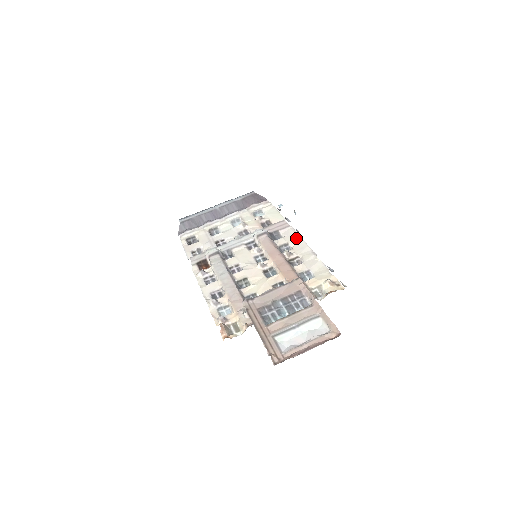
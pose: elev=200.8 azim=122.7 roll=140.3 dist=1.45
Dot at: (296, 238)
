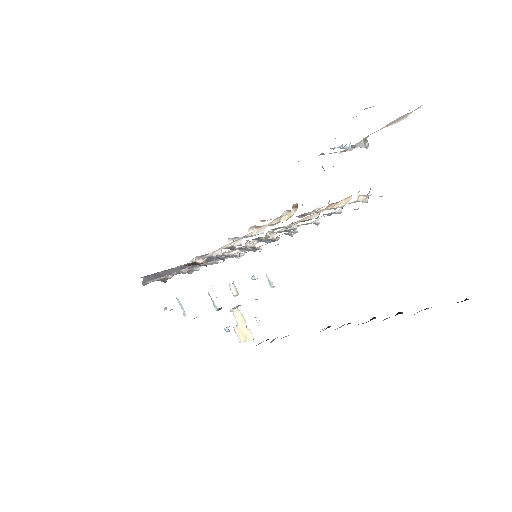
Dot at: occluded
